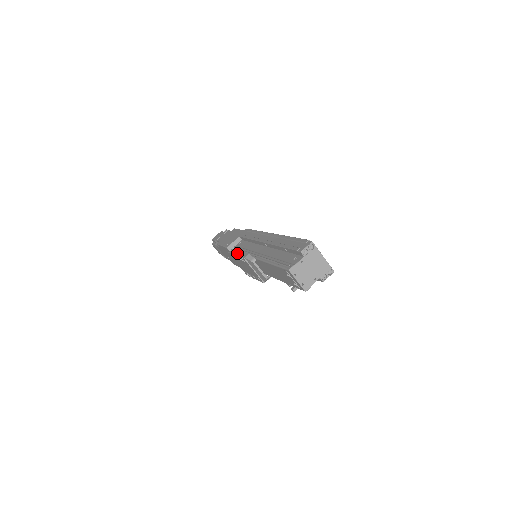
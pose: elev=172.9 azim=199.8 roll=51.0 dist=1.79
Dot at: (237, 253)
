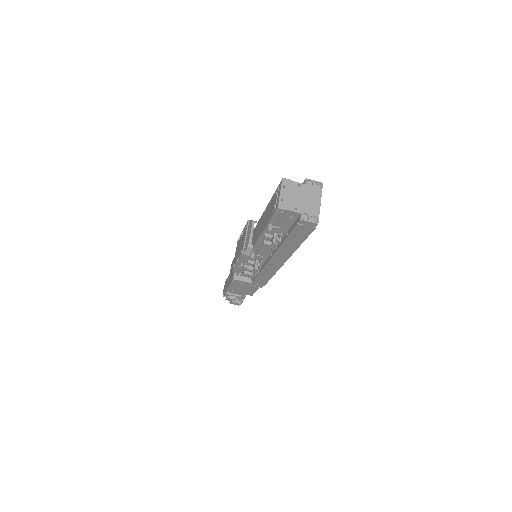
Dot at: occluded
